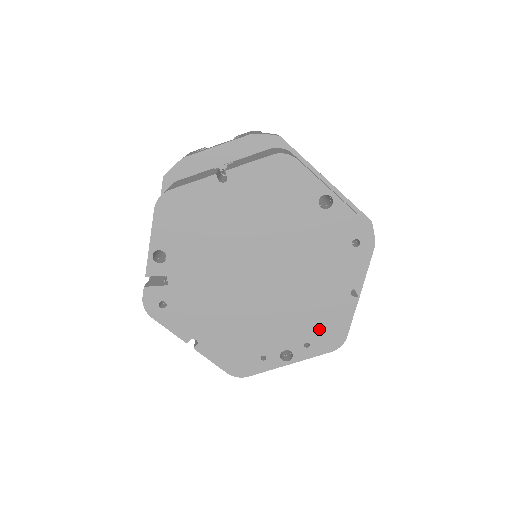
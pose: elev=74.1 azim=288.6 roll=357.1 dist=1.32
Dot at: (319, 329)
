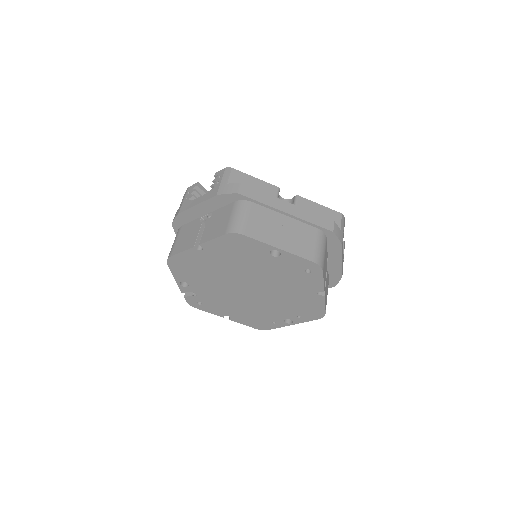
Dot at: (304, 310)
